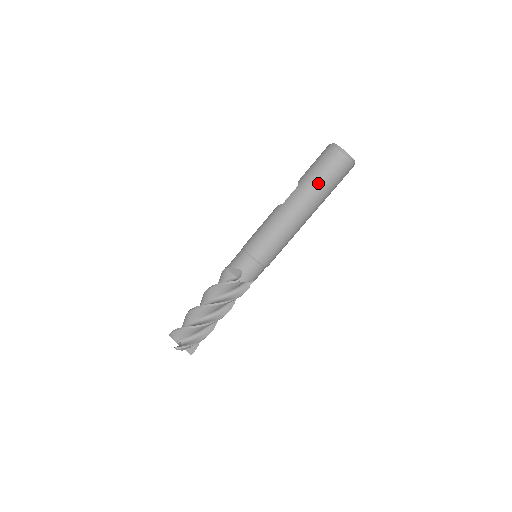
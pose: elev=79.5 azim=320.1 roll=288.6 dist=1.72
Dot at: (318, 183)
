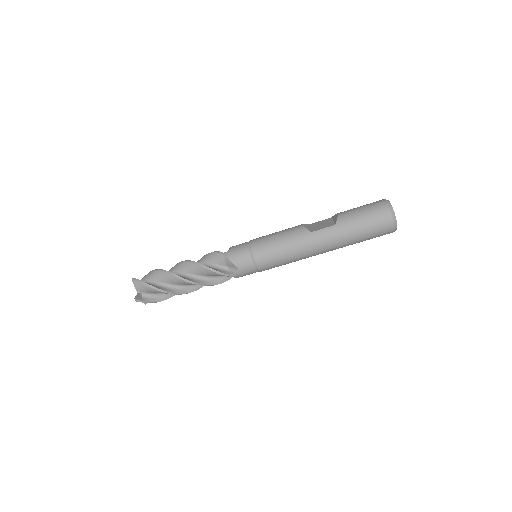
Dot at: (355, 236)
